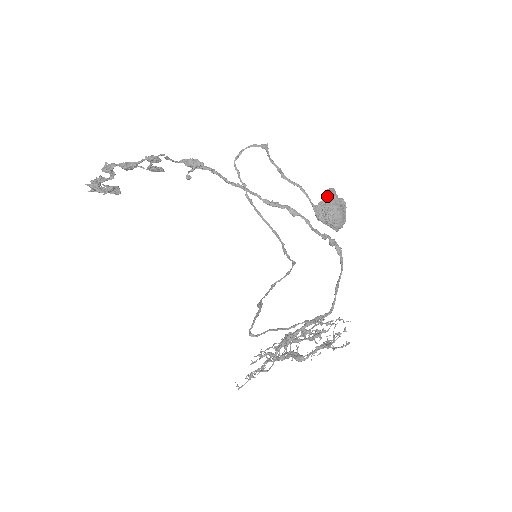
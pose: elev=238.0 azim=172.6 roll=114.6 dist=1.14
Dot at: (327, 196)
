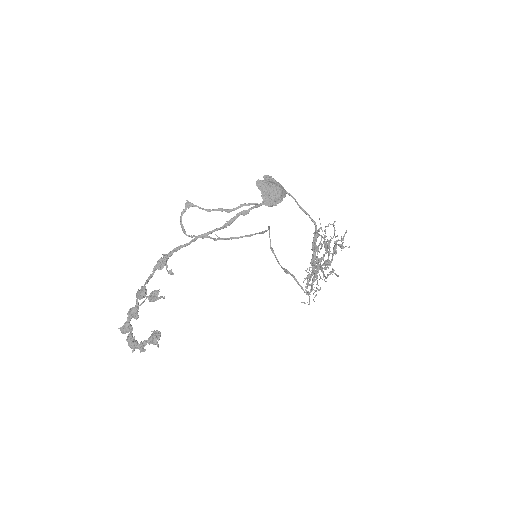
Dot at: (261, 189)
